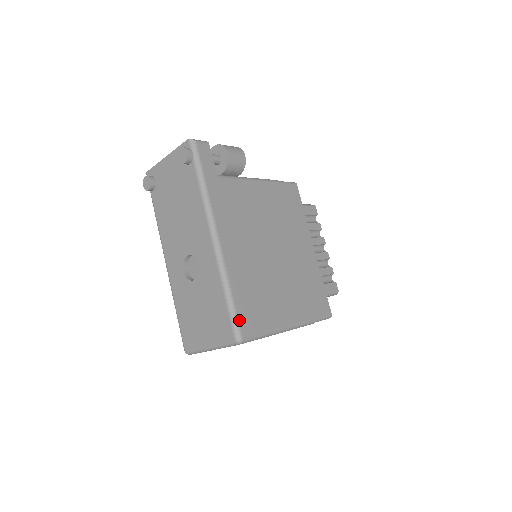
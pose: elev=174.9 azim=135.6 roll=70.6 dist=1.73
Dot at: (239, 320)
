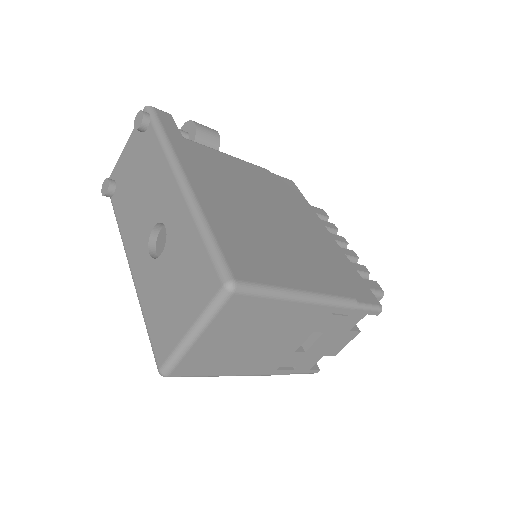
Dot at: (226, 259)
